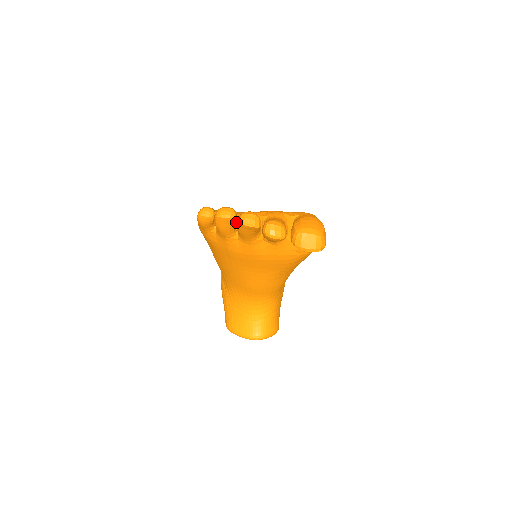
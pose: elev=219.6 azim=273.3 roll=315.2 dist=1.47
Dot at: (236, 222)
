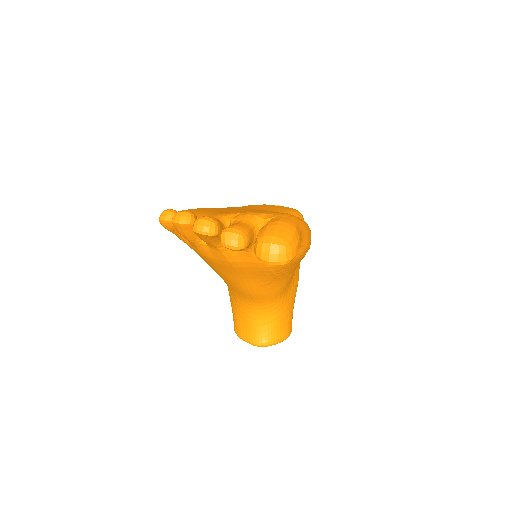
Dot at: occluded
